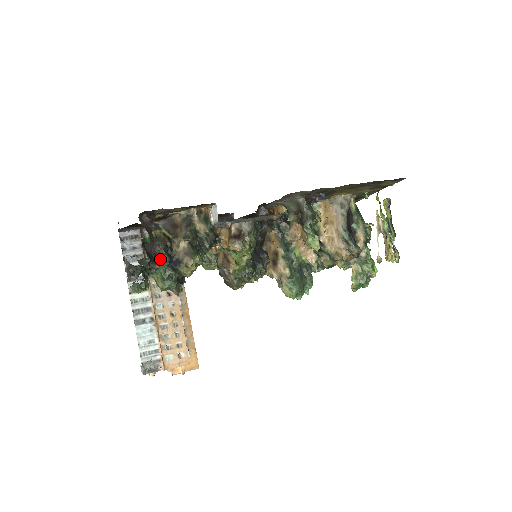
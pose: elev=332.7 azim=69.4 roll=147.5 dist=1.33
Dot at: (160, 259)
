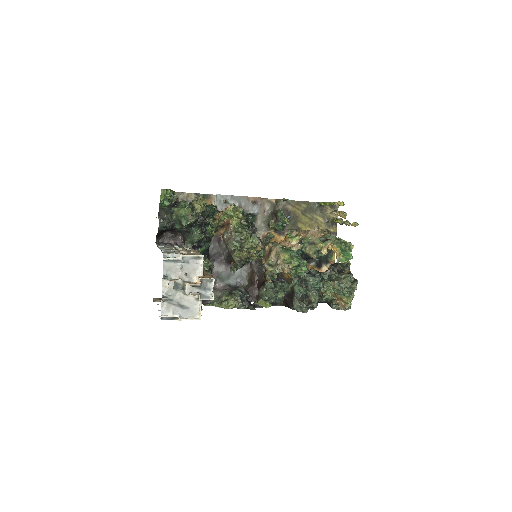
Dot at: (180, 203)
